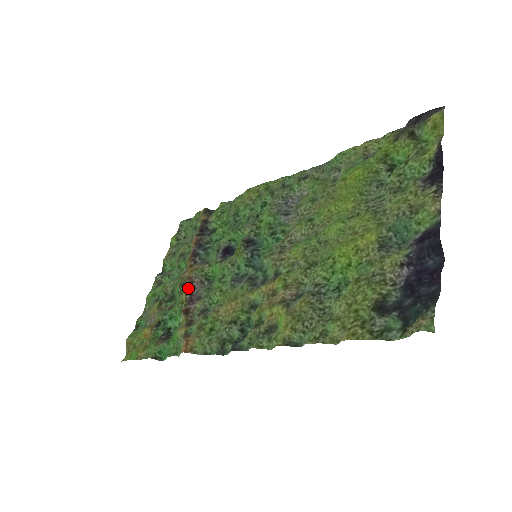
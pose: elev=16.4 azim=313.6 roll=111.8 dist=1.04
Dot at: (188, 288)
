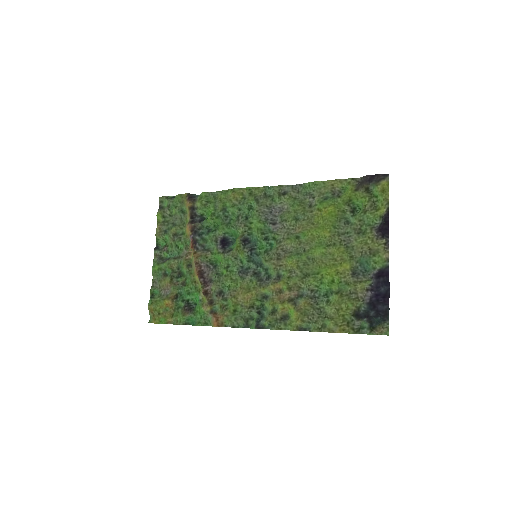
Dot at: (199, 273)
